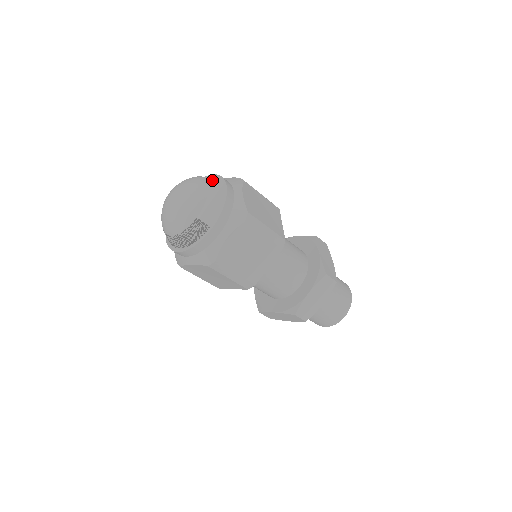
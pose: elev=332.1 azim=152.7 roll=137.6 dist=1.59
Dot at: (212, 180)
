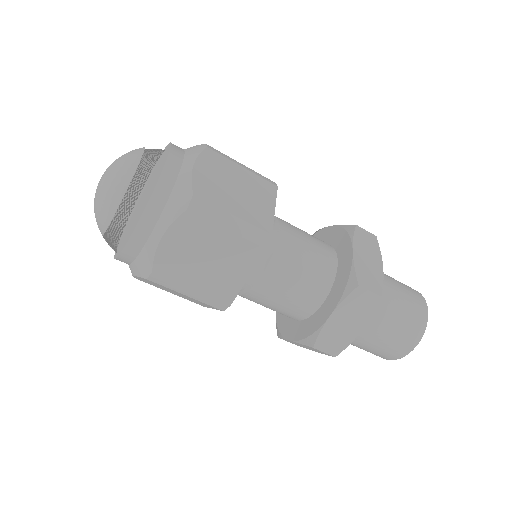
Dot at: (157, 177)
